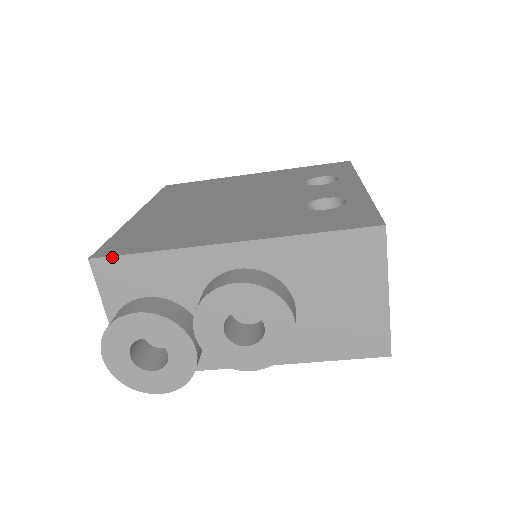
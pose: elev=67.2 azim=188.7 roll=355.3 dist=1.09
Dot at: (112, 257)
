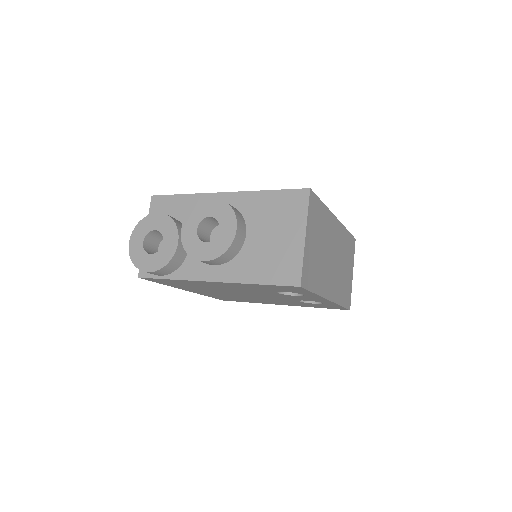
Dot at: (163, 196)
